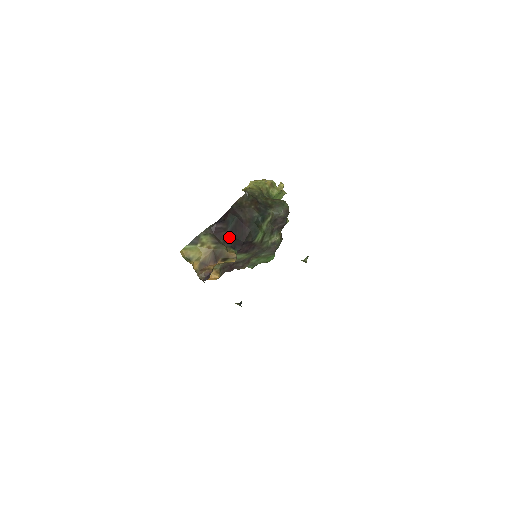
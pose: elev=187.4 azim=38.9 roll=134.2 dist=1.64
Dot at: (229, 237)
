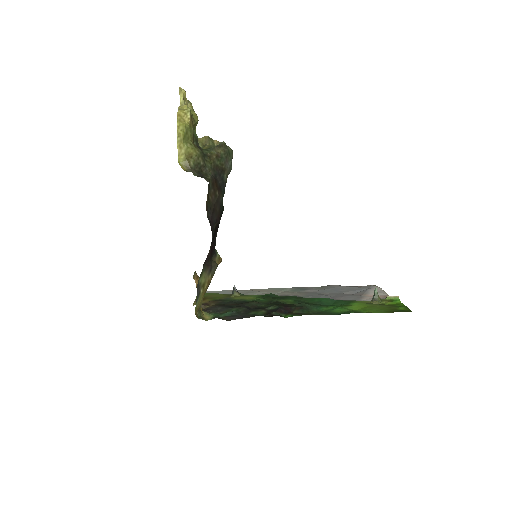
Dot at: (212, 249)
